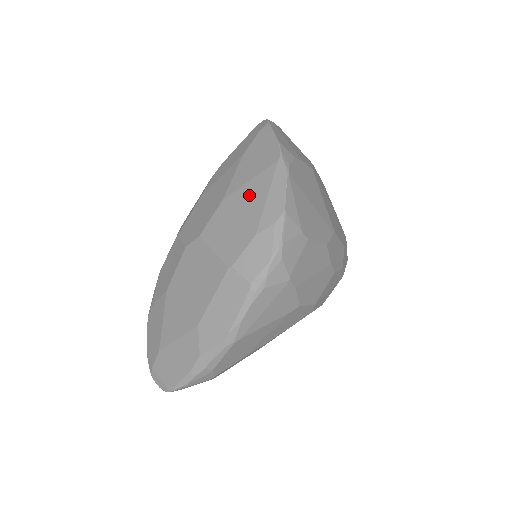
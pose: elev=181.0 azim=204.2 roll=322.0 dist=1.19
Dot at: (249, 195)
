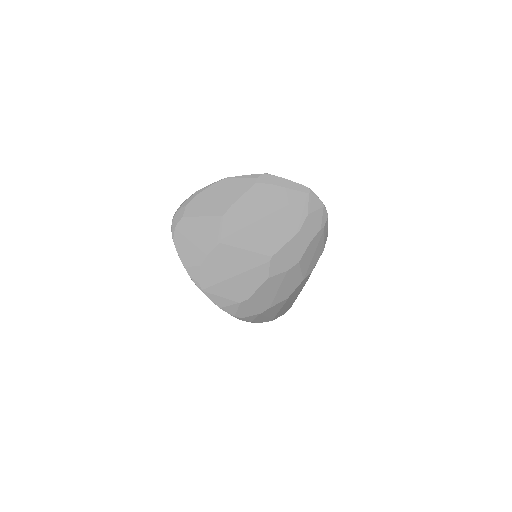
Dot at: occluded
